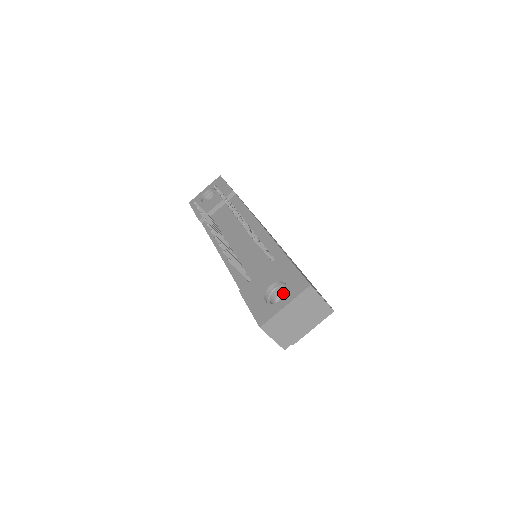
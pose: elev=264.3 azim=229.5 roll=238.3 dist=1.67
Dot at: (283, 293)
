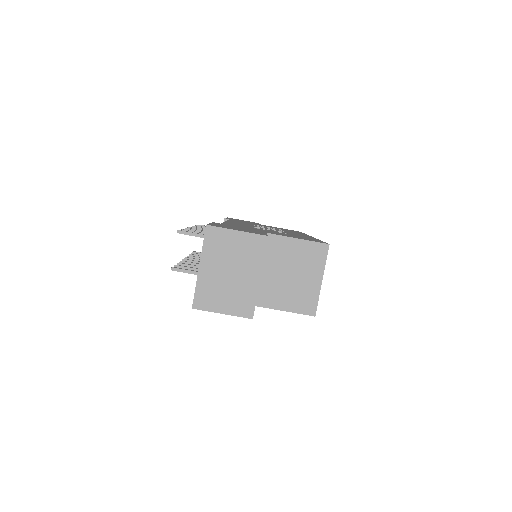
Dot at: occluded
